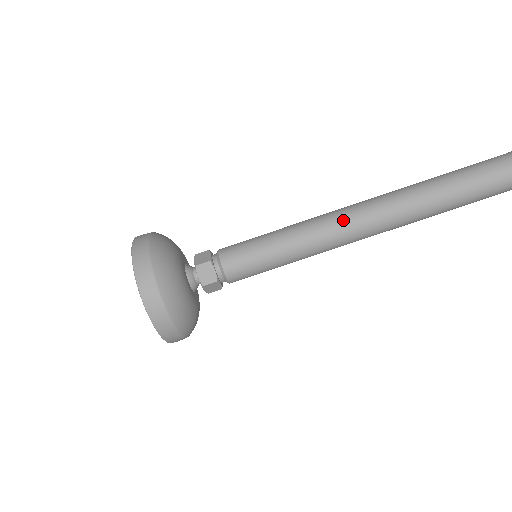
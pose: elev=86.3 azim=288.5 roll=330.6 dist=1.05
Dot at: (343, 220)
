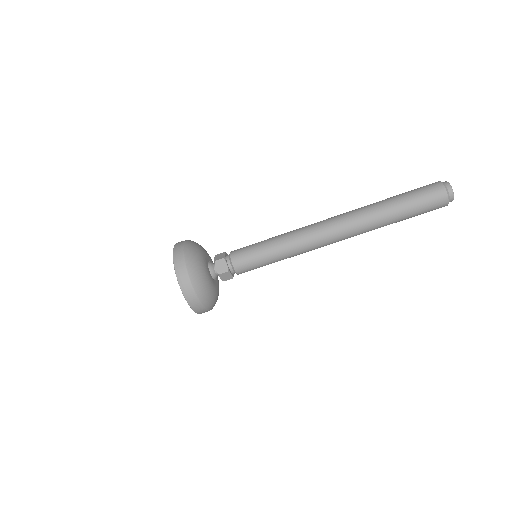
Dot at: (317, 242)
